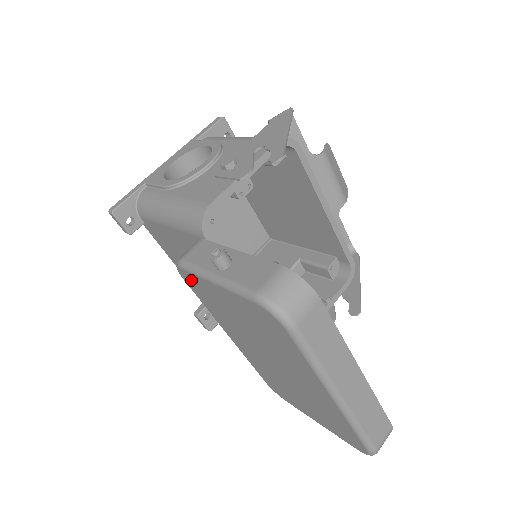
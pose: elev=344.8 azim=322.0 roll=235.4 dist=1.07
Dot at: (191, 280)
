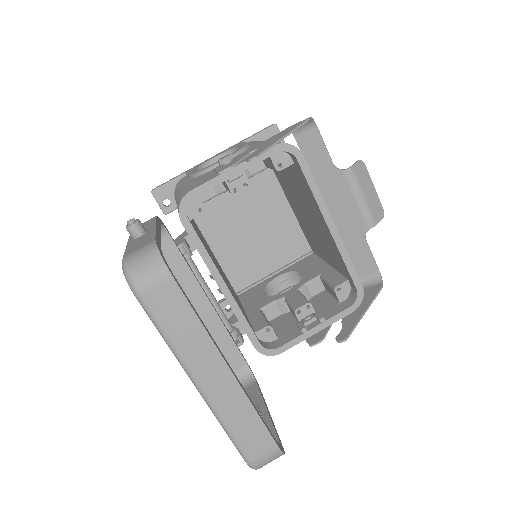
Dot at: occluded
